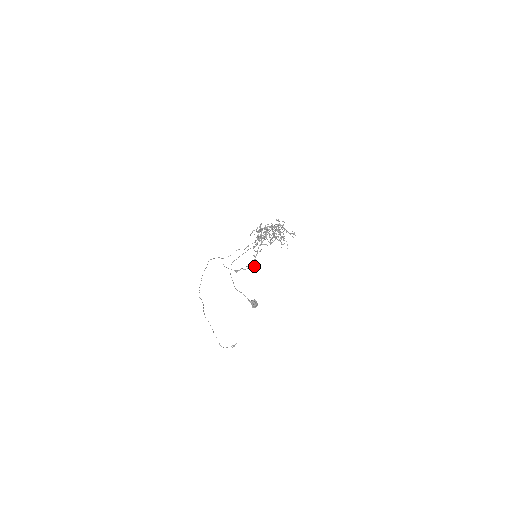
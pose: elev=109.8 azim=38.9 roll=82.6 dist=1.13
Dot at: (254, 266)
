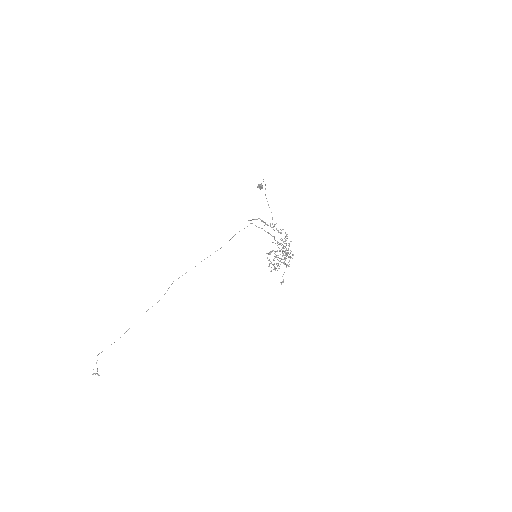
Dot at: (265, 223)
